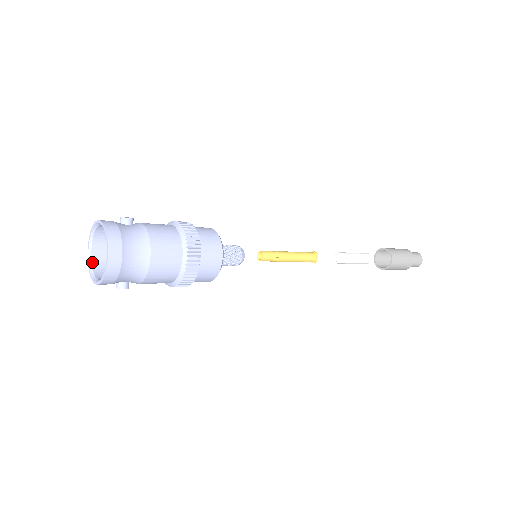
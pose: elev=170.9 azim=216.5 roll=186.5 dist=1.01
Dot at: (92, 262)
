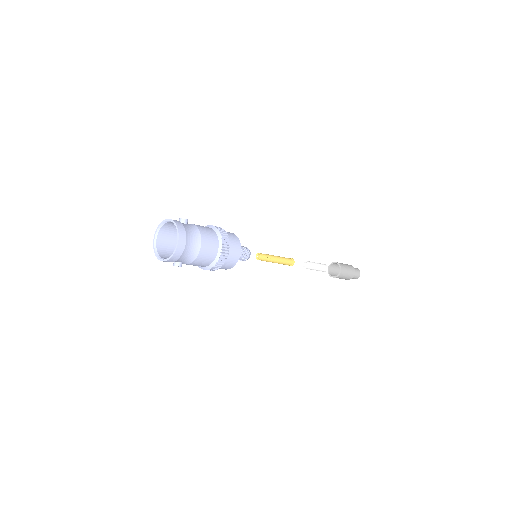
Dot at: (157, 248)
